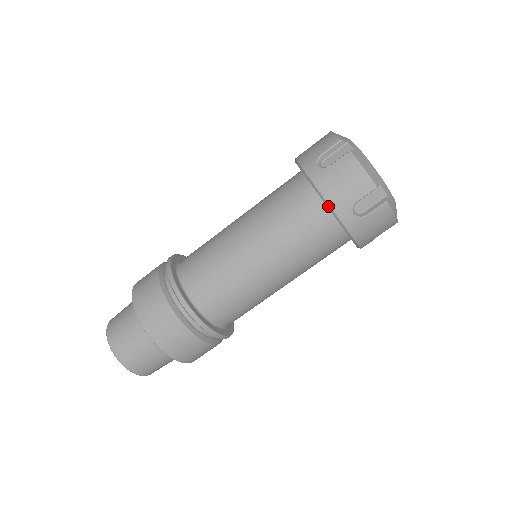
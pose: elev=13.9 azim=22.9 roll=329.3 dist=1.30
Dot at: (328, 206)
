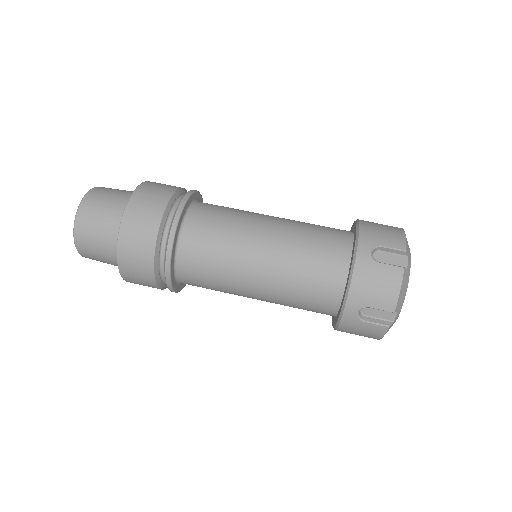
Dot at: (358, 232)
